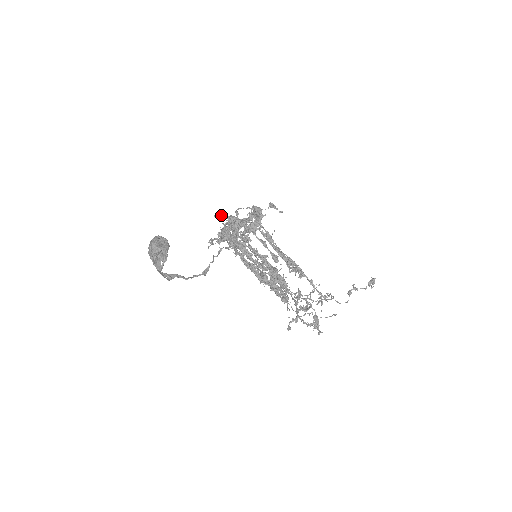
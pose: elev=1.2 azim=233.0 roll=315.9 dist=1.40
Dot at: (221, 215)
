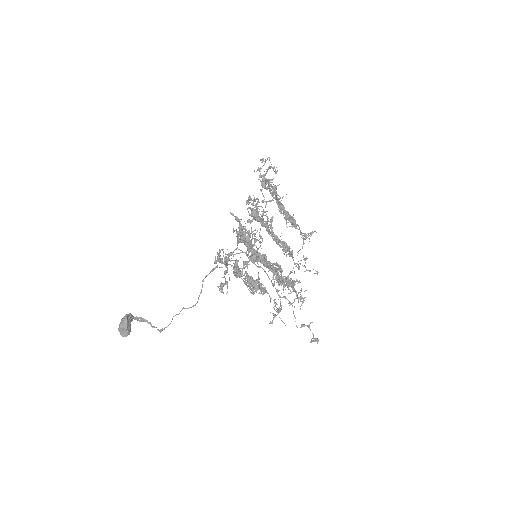
Dot at: (235, 219)
